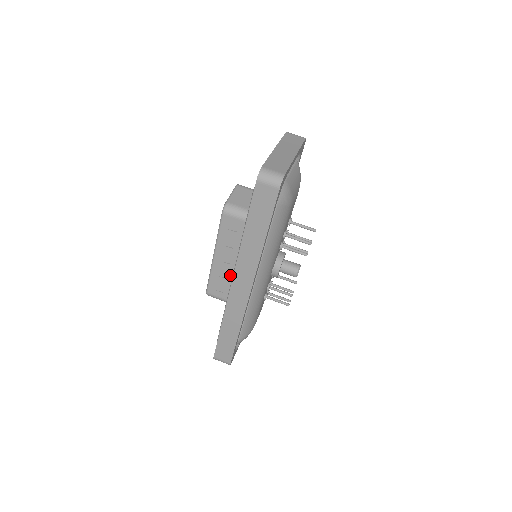
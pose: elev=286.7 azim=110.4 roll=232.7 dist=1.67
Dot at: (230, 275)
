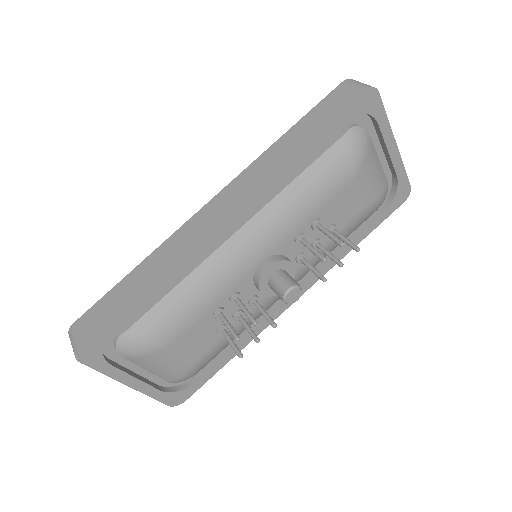
Dot at: occluded
